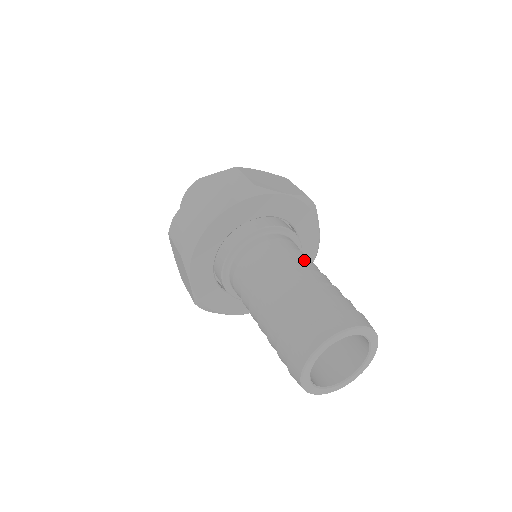
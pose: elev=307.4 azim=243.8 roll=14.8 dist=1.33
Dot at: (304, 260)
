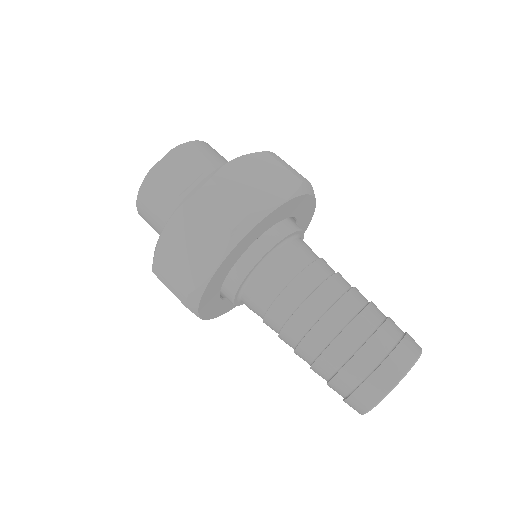
Dot at: (328, 281)
